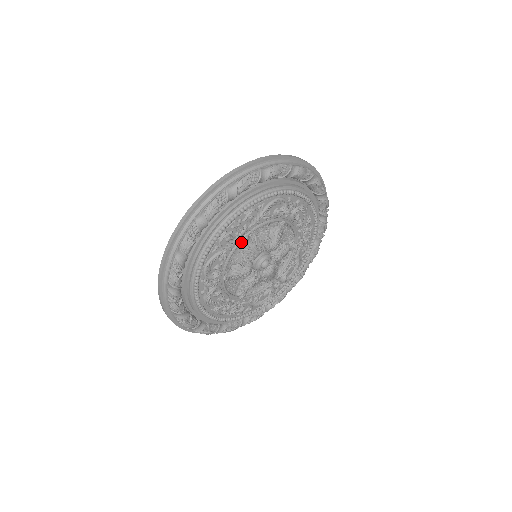
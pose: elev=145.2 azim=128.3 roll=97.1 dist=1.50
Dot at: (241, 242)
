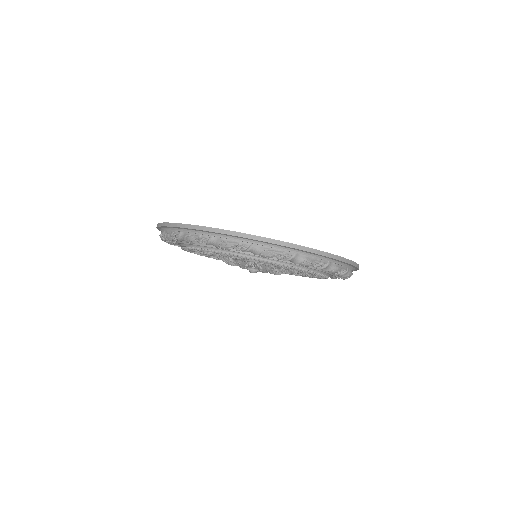
Dot at: occluded
